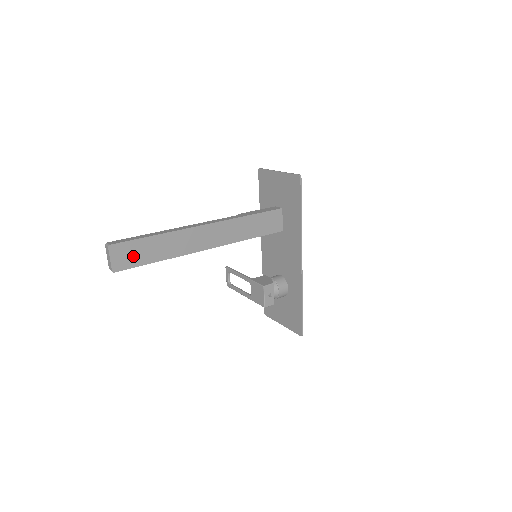
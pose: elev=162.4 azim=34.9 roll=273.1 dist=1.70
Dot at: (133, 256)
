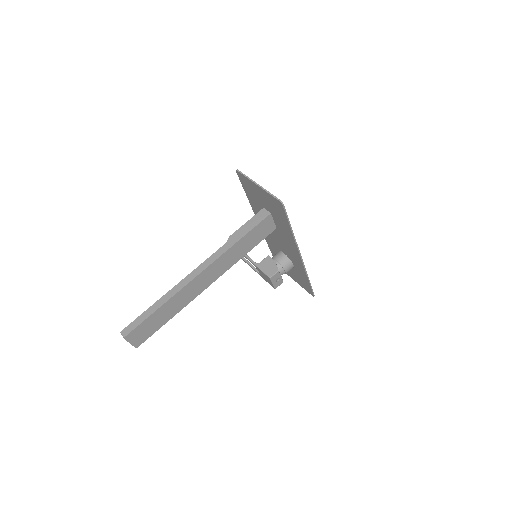
Dot at: (147, 330)
